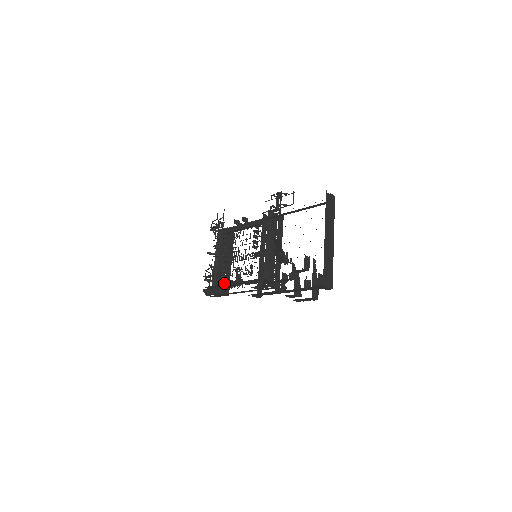
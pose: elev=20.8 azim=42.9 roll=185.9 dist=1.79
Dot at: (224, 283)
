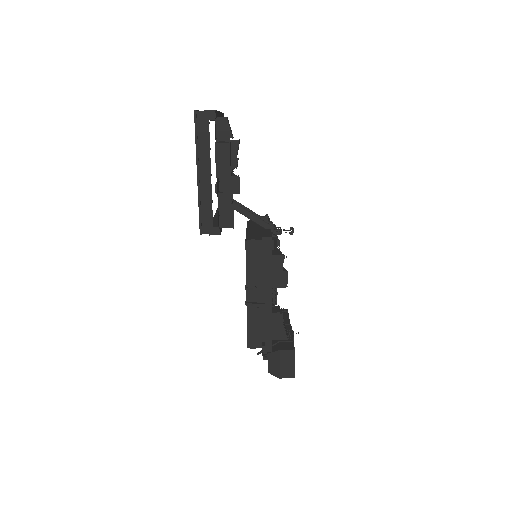
Dot at: (282, 341)
